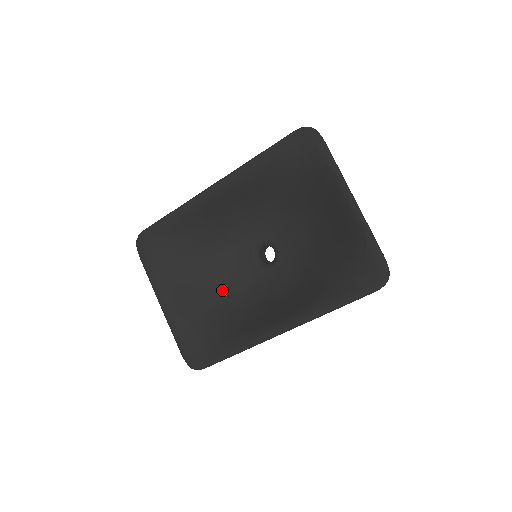
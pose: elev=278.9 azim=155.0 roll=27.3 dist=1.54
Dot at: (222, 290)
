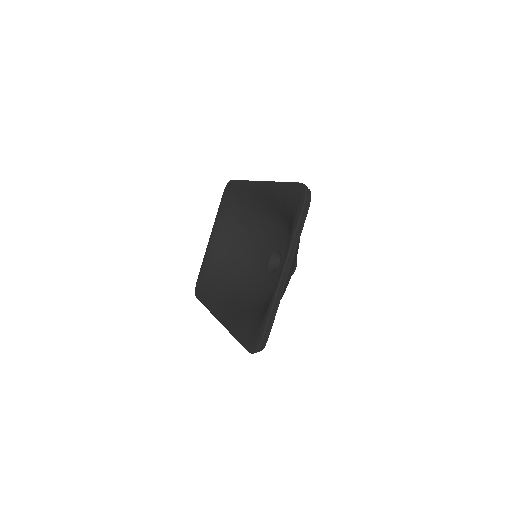
Dot at: (244, 260)
